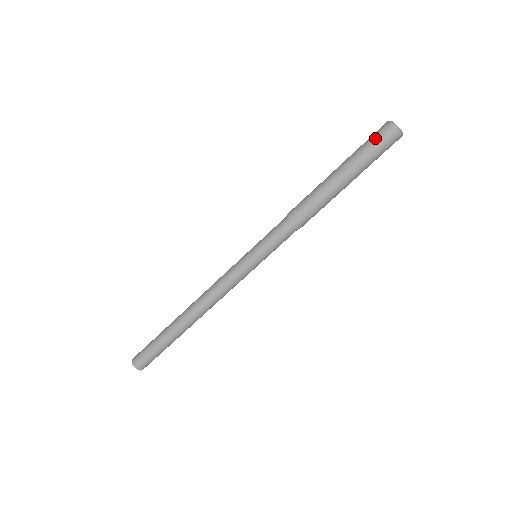
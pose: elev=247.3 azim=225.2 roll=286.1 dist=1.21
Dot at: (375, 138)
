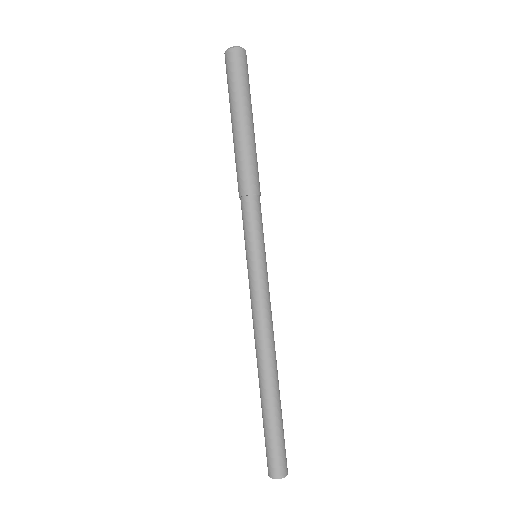
Dot at: occluded
